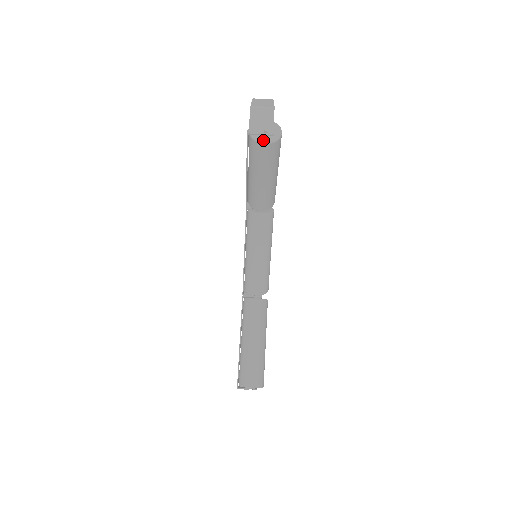
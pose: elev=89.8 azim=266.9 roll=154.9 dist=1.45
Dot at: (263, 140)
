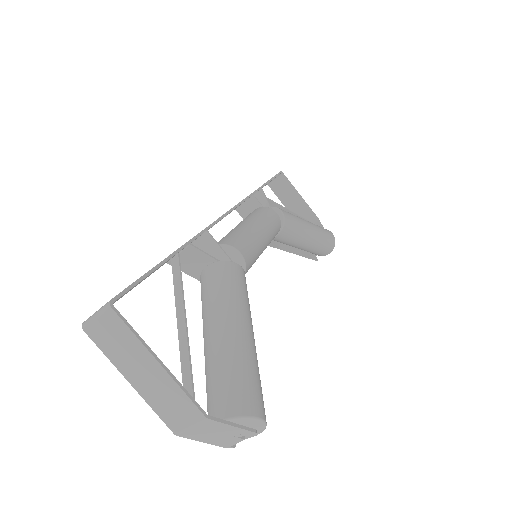
Dot at: (250, 436)
